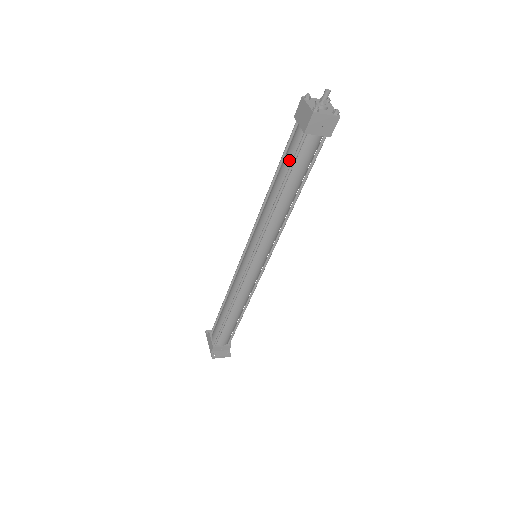
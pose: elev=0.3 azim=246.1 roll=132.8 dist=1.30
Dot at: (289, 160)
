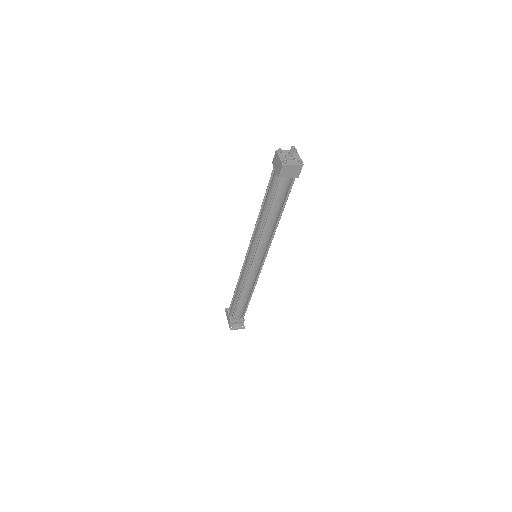
Dot at: (271, 193)
